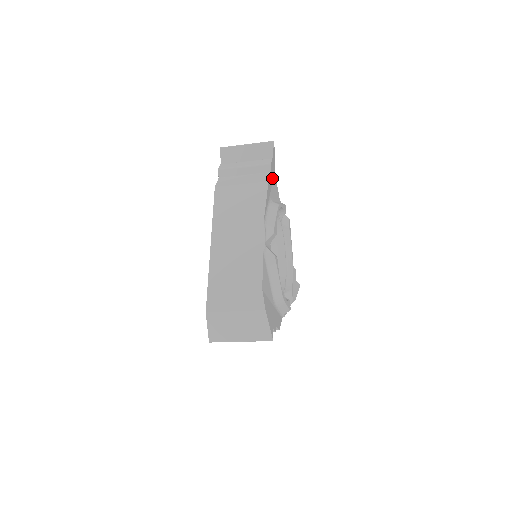
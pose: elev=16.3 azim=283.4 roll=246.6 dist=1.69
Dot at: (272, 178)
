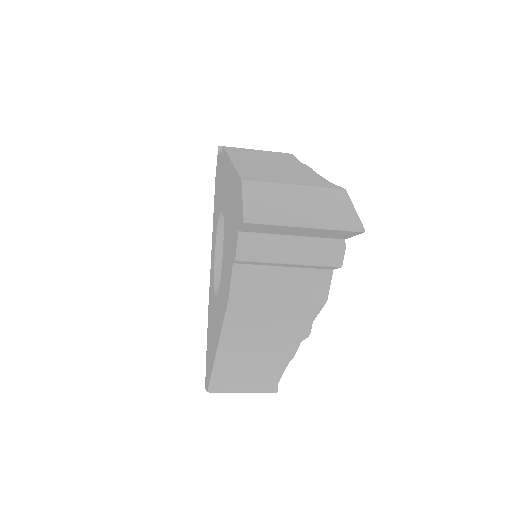
Dot at: occluded
